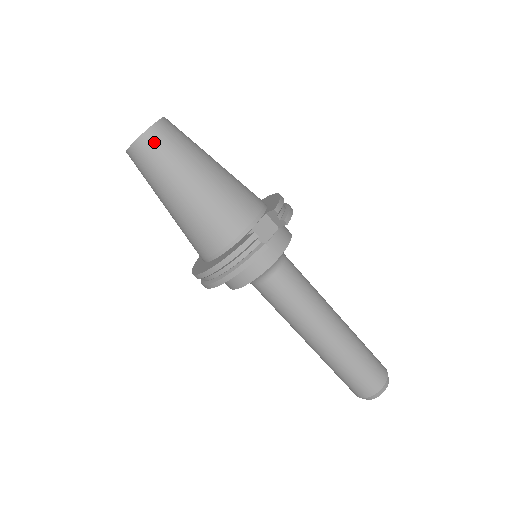
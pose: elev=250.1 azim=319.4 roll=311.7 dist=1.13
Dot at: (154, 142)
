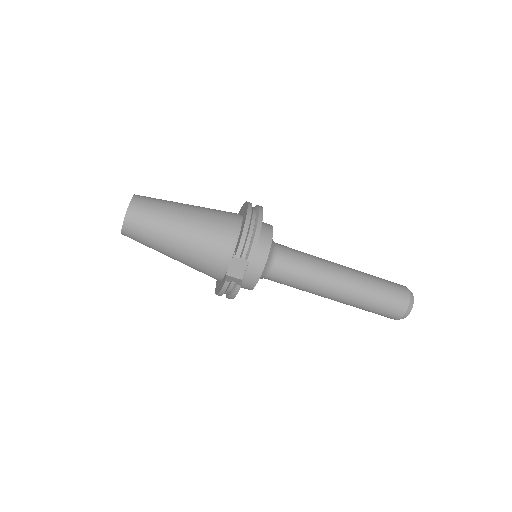
Dot at: (131, 234)
